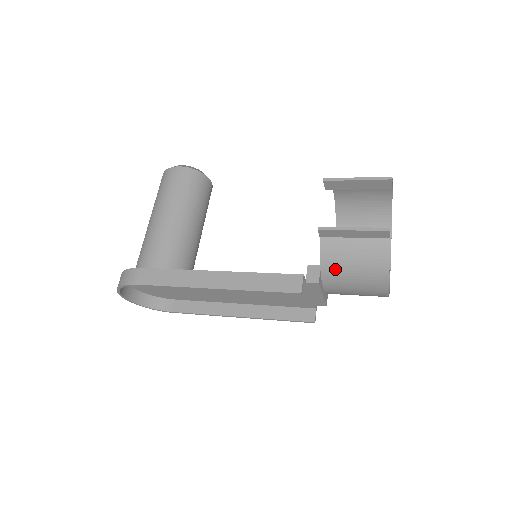
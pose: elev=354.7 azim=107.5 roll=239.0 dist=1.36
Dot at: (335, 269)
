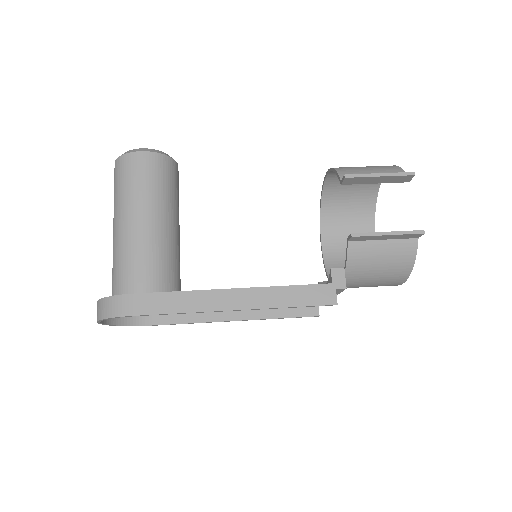
Dot at: (360, 271)
